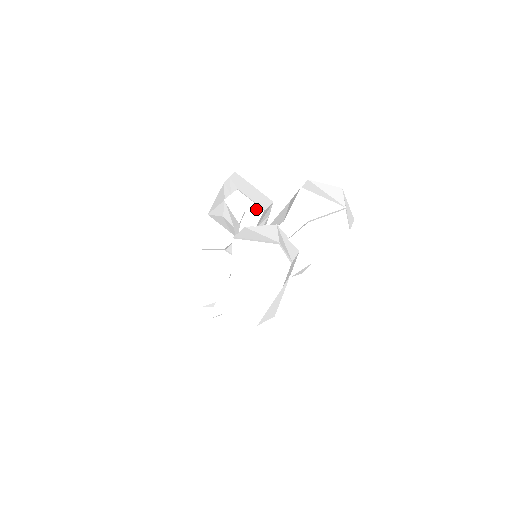
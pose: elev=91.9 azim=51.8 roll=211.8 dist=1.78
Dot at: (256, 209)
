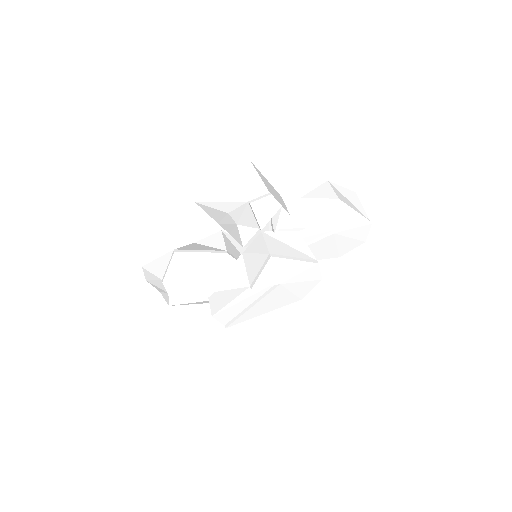
Dot at: (284, 216)
